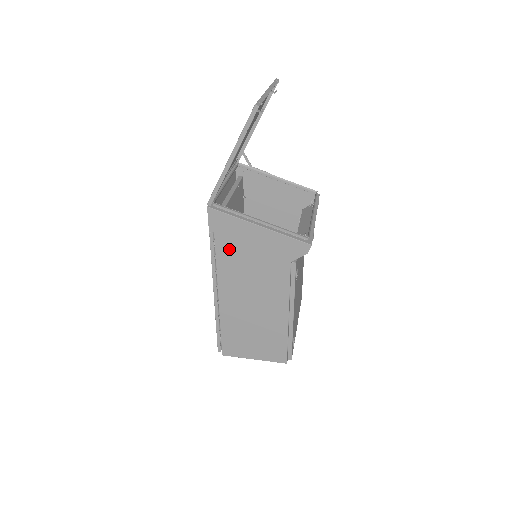
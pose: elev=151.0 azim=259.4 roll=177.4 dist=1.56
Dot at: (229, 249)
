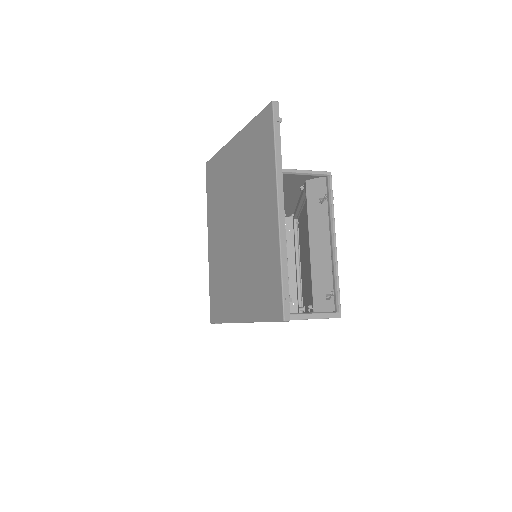
Dot at: occluded
